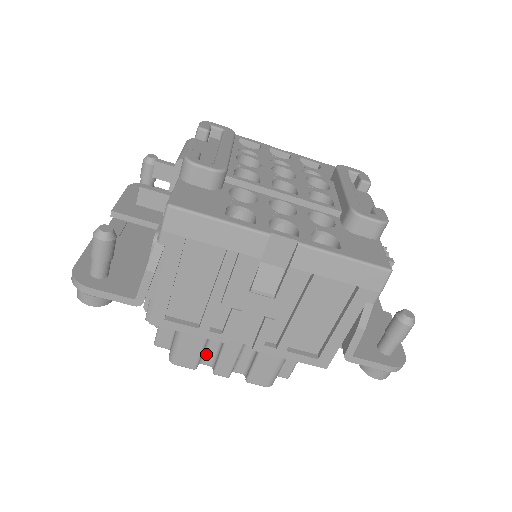
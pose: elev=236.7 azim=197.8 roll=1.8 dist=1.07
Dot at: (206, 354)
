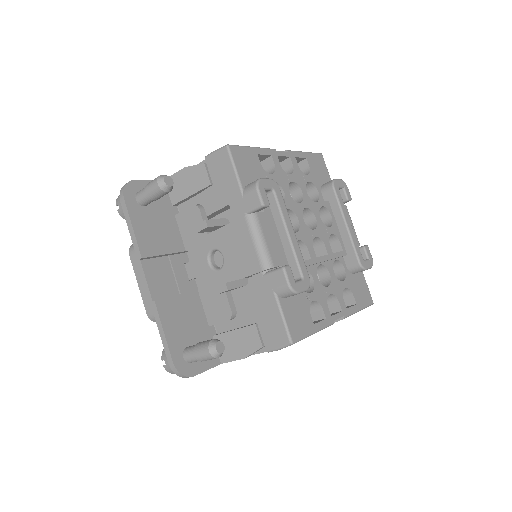
Dot at: occluded
